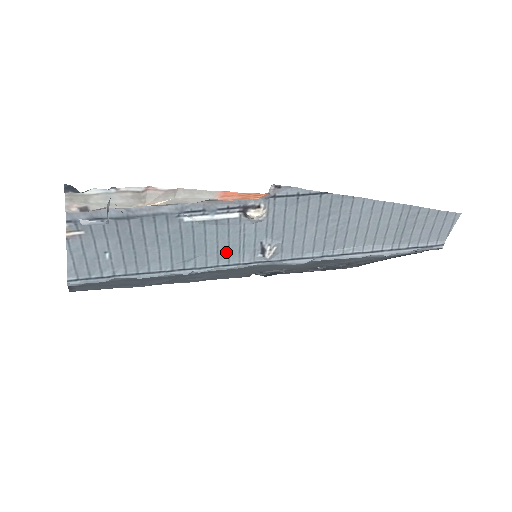
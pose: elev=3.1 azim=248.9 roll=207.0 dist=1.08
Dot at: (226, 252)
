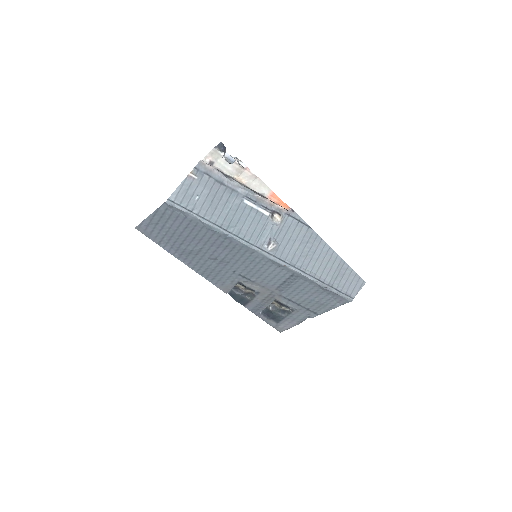
Dot at: (251, 233)
